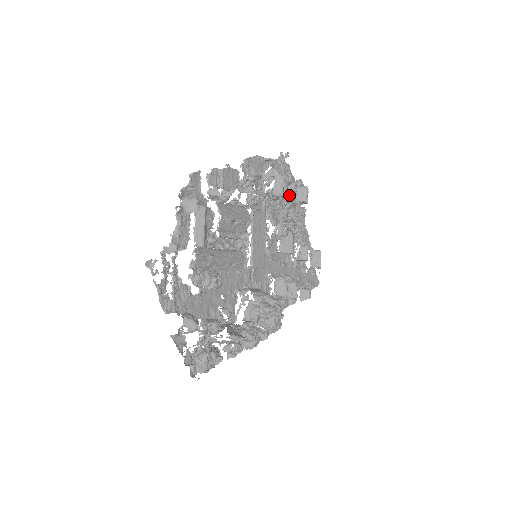
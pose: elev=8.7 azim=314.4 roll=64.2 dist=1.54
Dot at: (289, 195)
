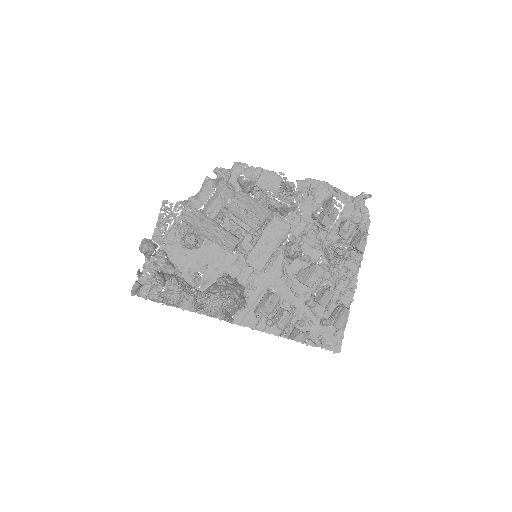
Dot at: (339, 231)
